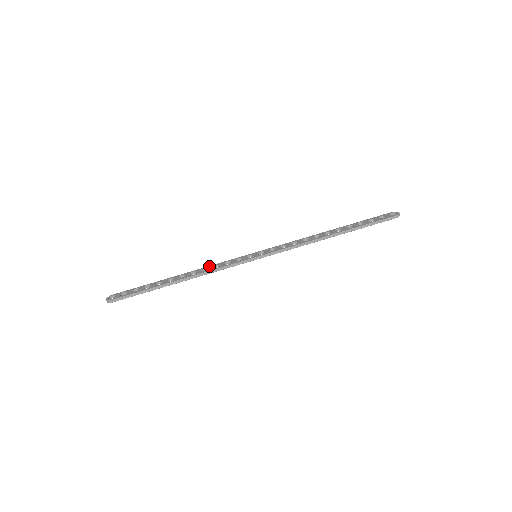
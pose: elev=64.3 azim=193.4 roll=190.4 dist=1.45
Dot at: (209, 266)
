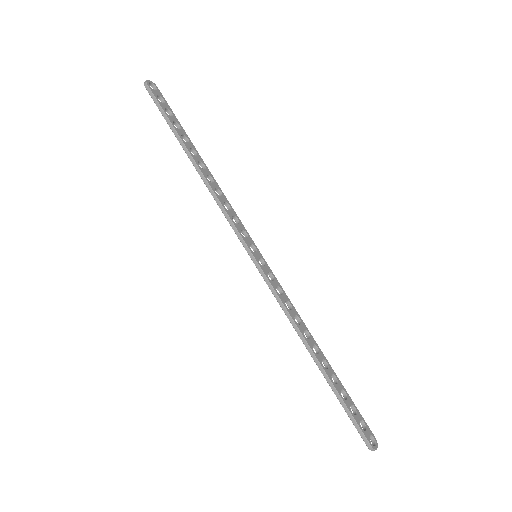
Dot at: occluded
